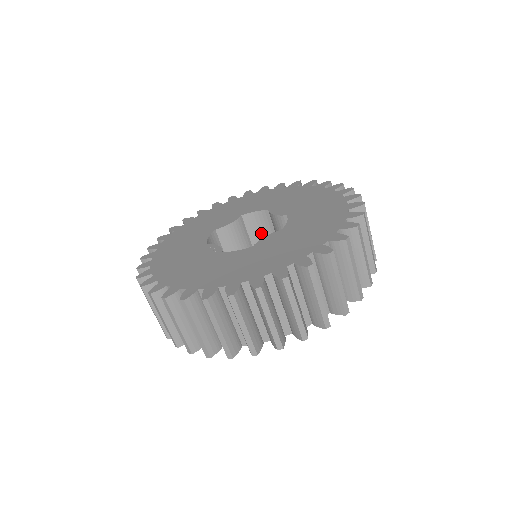
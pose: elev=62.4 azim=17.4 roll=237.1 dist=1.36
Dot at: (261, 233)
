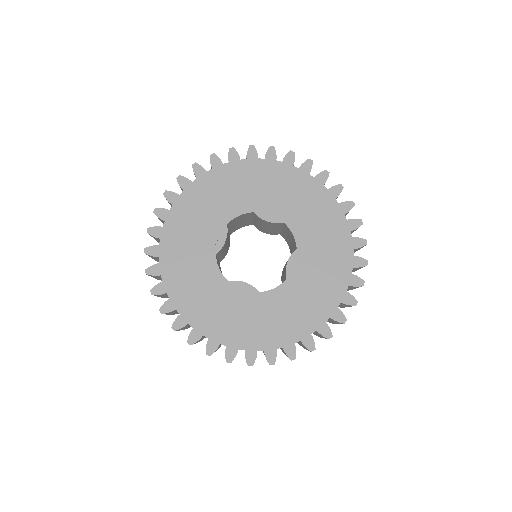
Dot at: (290, 238)
